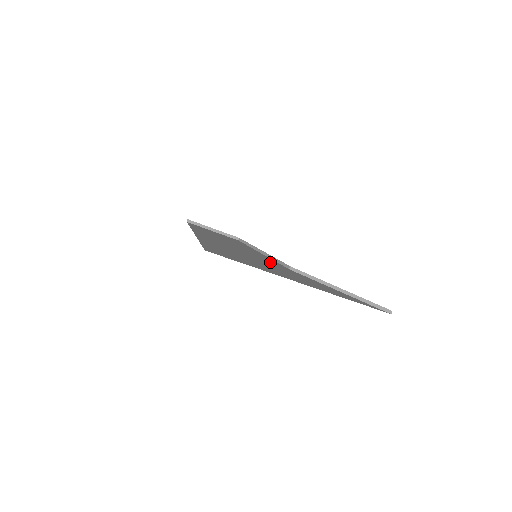
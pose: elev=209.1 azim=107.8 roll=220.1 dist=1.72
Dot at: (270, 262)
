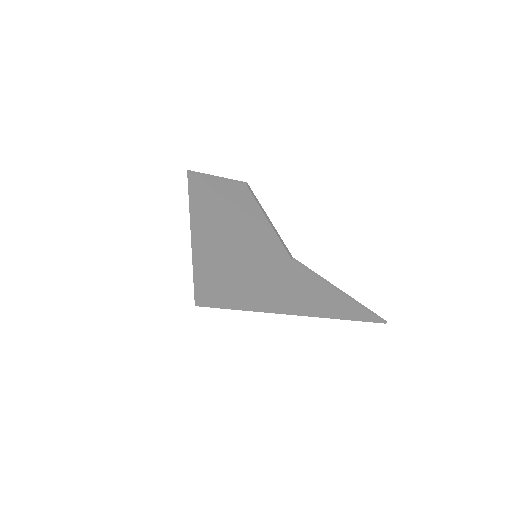
Dot at: (272, 255)
